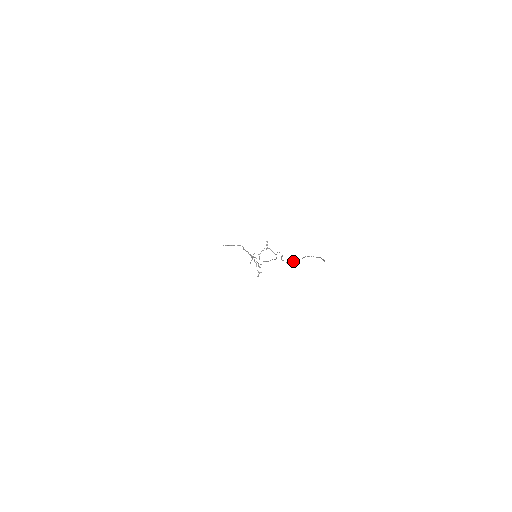
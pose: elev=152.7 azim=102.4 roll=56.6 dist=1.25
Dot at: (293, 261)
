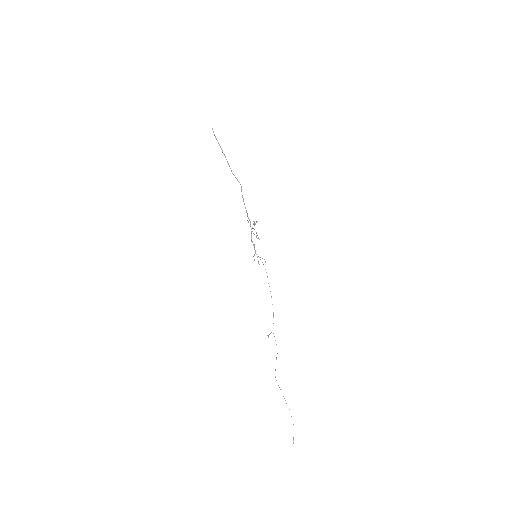
Dot at: occluded
